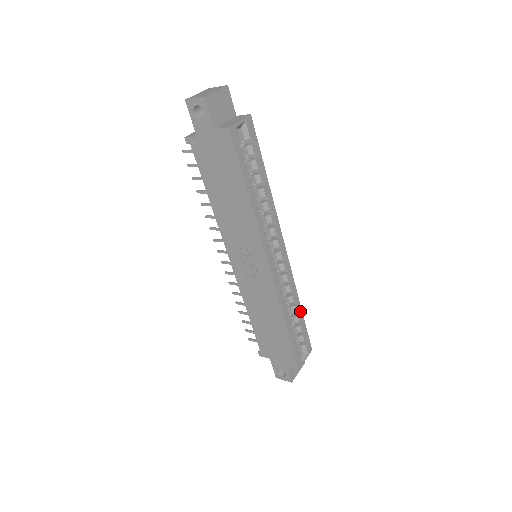
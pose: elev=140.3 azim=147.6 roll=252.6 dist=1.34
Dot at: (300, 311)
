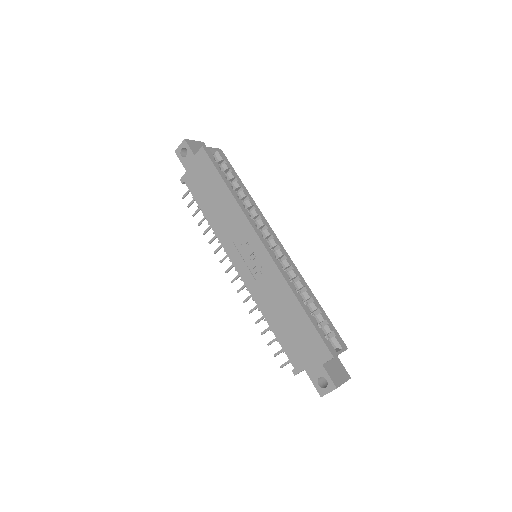
Dot at: (315, 300)
